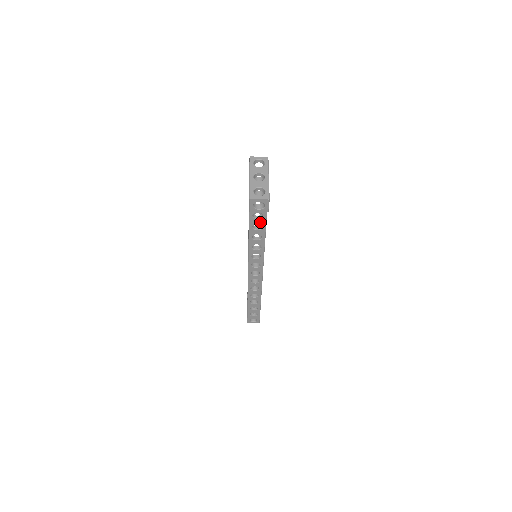
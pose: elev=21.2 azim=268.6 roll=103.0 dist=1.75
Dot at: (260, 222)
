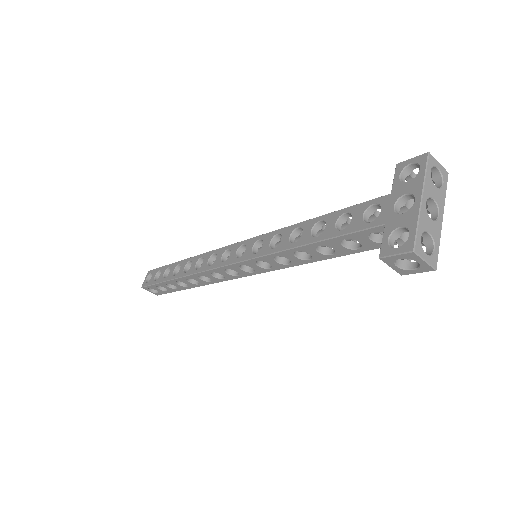
Dot at: (339, 249)
